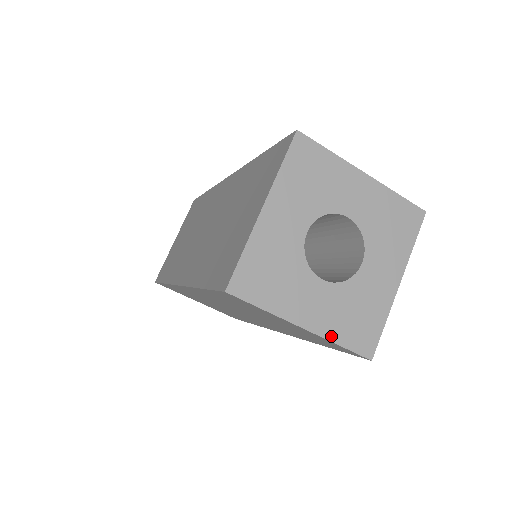
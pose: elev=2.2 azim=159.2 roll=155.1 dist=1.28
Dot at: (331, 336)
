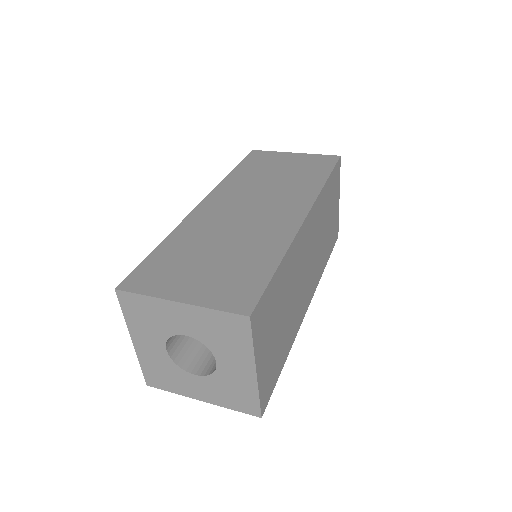
Dot at: (222, 405)
